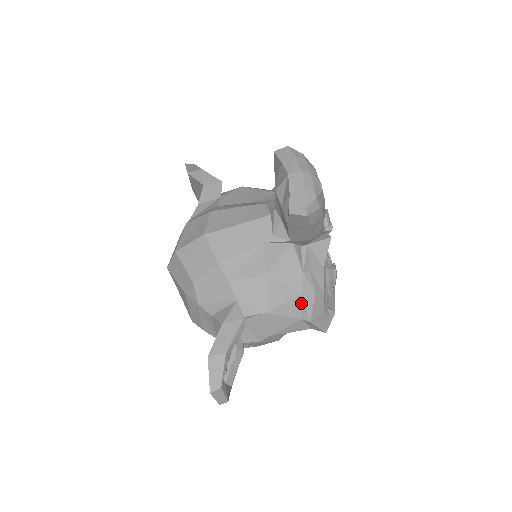
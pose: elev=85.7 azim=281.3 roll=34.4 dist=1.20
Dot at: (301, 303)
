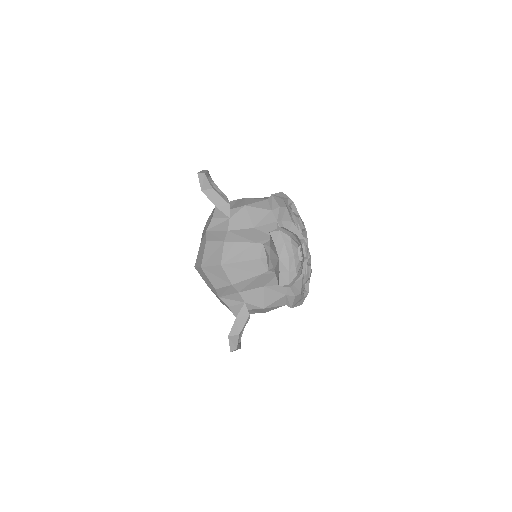
Dot at: (286, 299)
